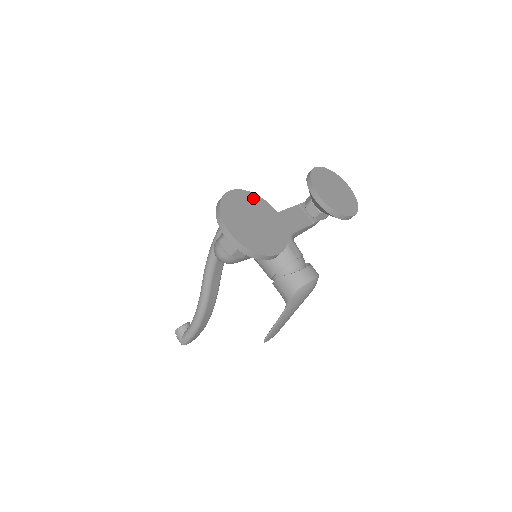
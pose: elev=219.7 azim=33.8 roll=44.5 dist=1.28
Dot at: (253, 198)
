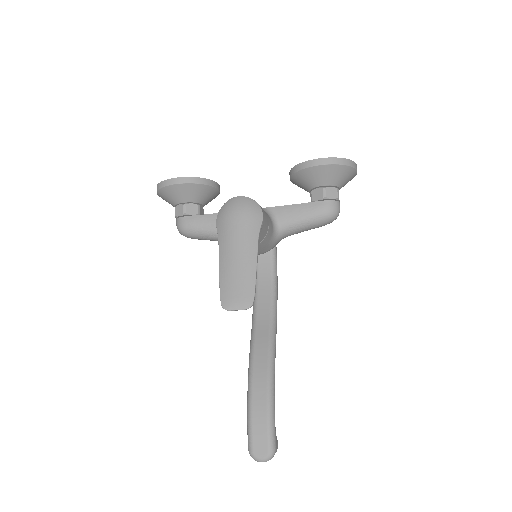
Dot at: occluded
